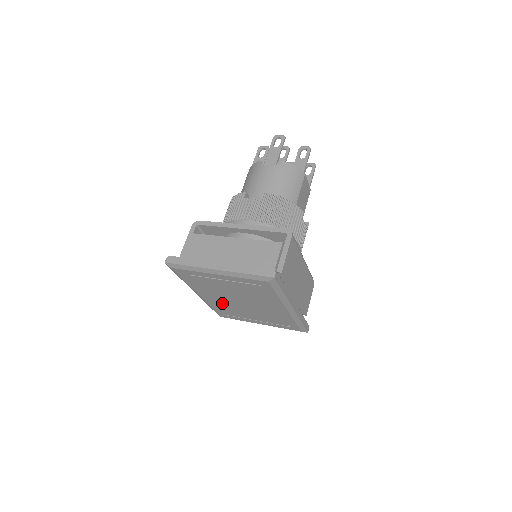
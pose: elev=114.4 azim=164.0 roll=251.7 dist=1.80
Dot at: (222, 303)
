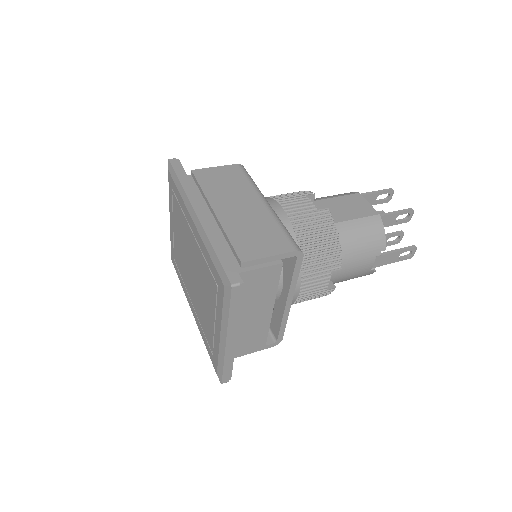
Dot at: (197, 306)
